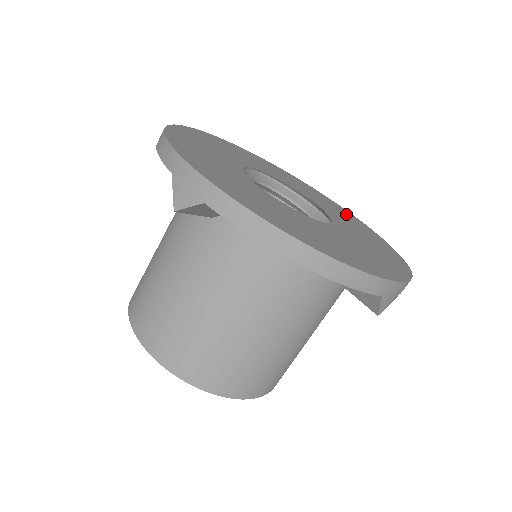
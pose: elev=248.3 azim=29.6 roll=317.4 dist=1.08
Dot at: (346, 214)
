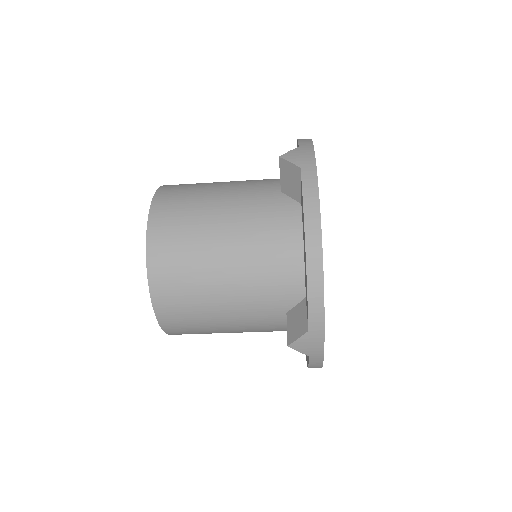
Dot at: occluded
